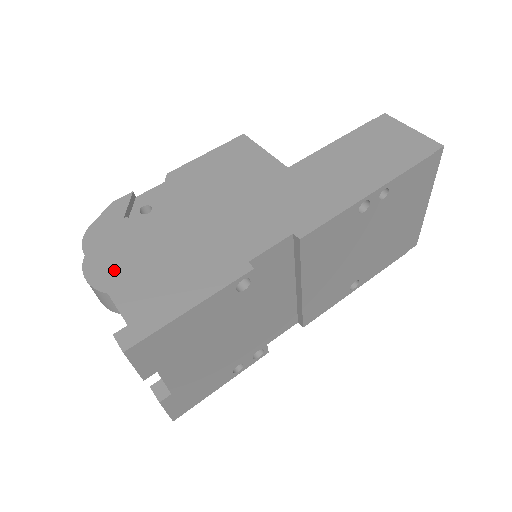
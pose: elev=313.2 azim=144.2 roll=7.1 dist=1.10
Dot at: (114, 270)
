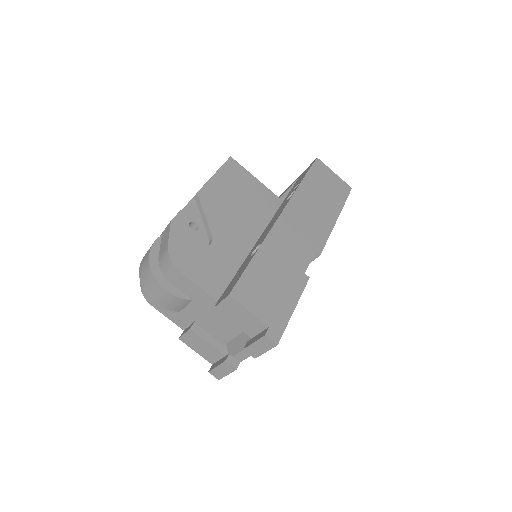
Dot at: (236, 288)
